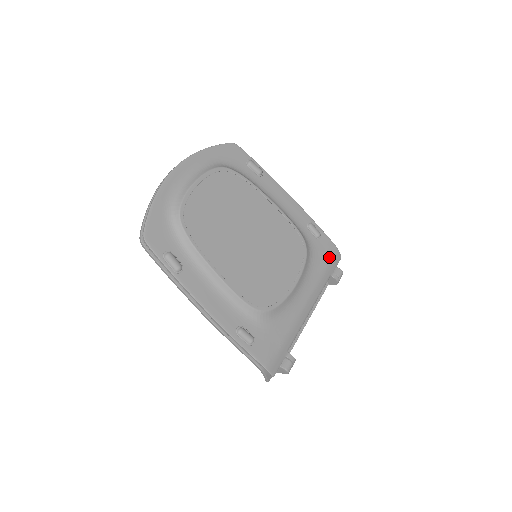
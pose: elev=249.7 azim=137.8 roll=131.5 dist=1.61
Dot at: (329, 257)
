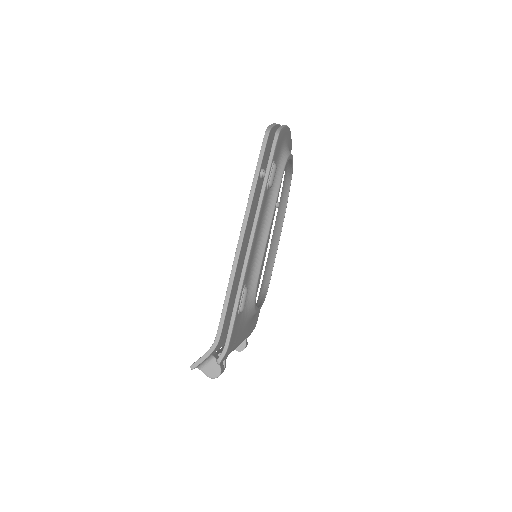
Dot at: (255, 323)
